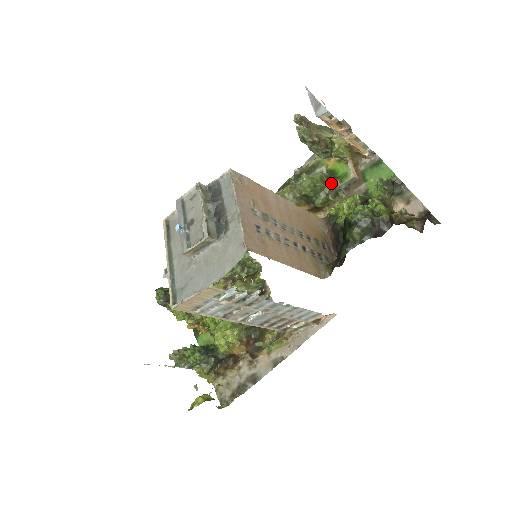
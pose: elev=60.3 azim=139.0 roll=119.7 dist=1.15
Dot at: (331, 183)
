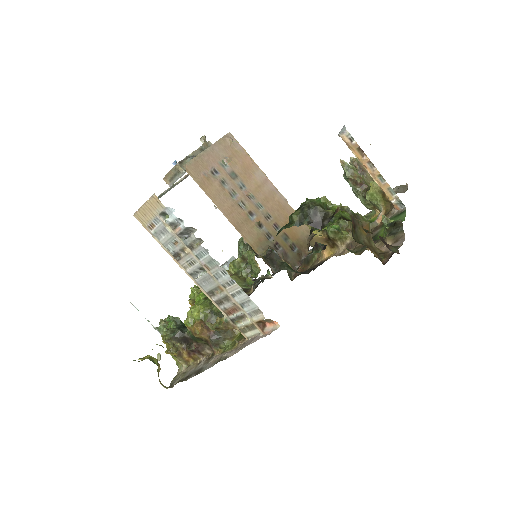
Dot at: occluded
